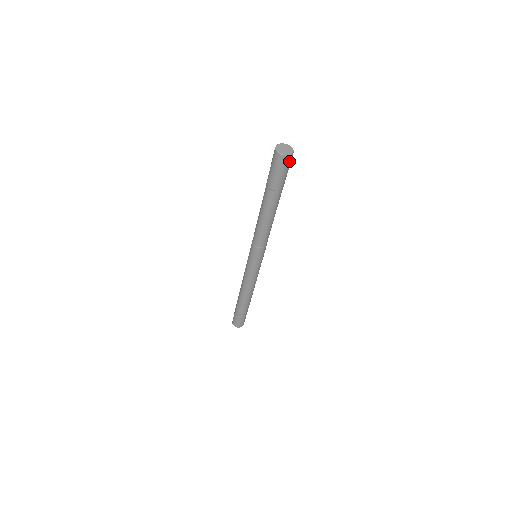
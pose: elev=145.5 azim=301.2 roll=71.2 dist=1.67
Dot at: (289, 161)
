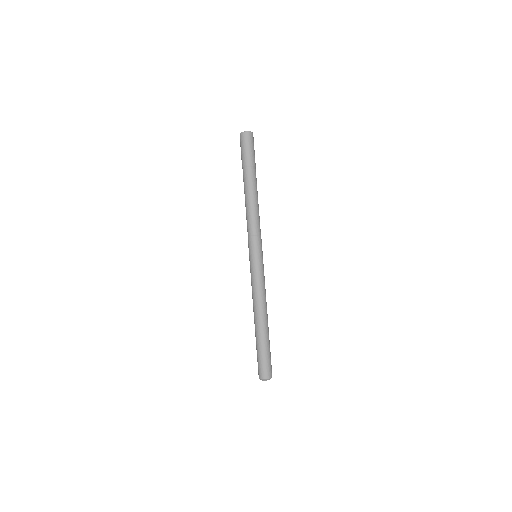
Dot at: (250, 138)
